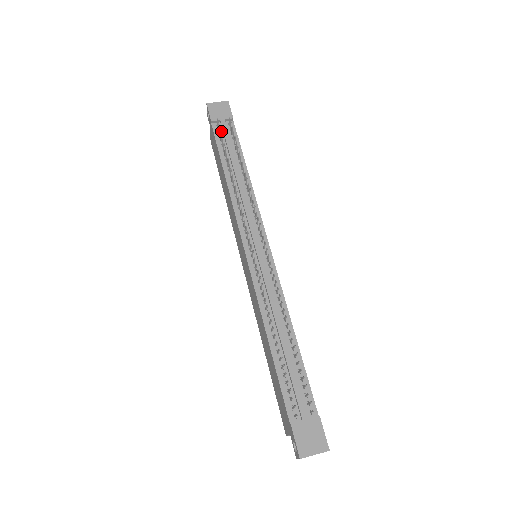
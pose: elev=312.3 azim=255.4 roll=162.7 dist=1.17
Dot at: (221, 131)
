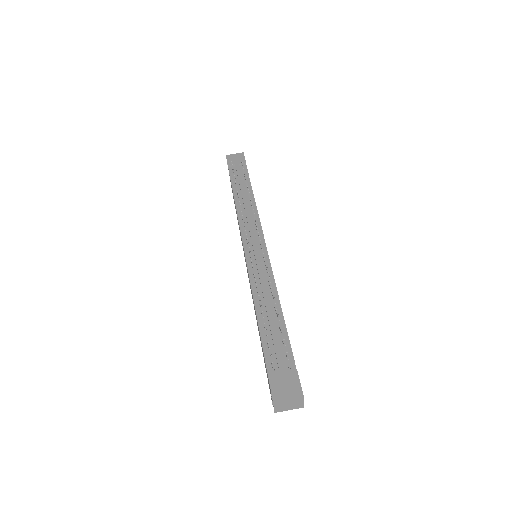
Dot at: (235, 172)
